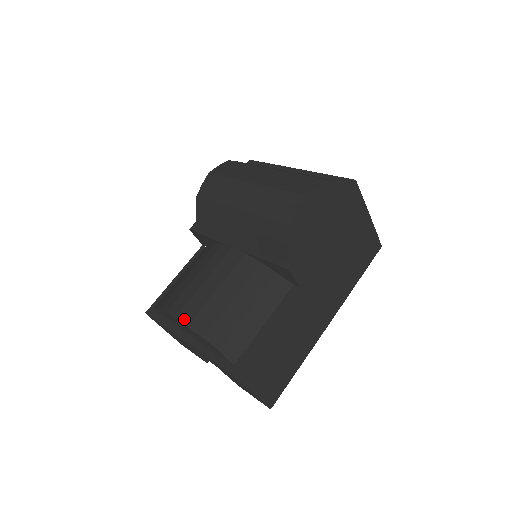
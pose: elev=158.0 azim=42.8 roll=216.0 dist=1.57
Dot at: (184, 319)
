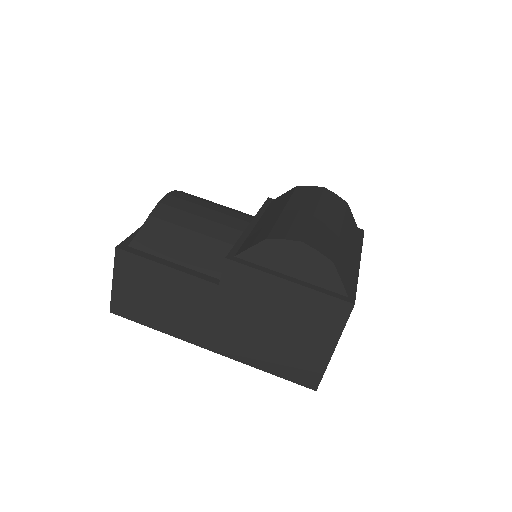
Dot at: (166, 199)
